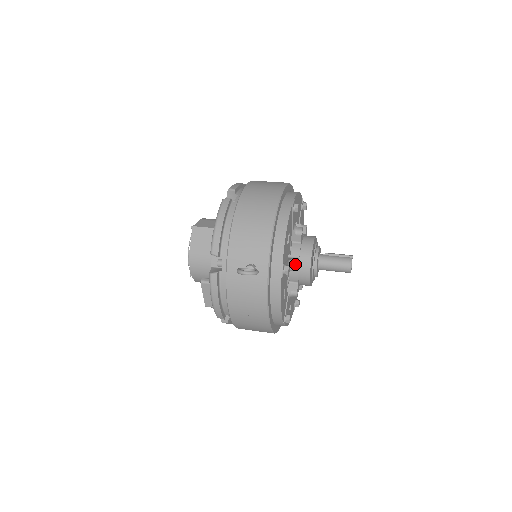
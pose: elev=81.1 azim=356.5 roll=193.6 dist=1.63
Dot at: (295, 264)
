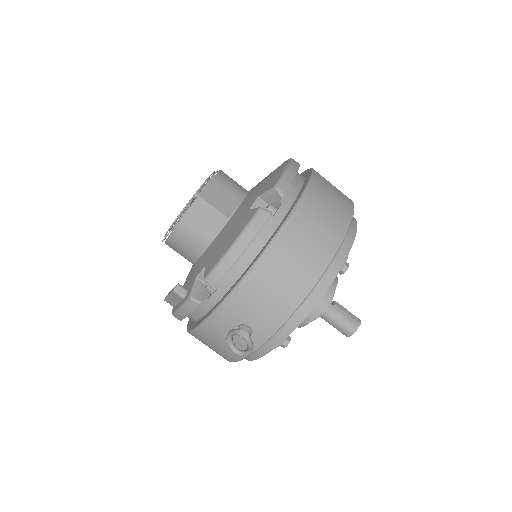
Dot at: occluded
